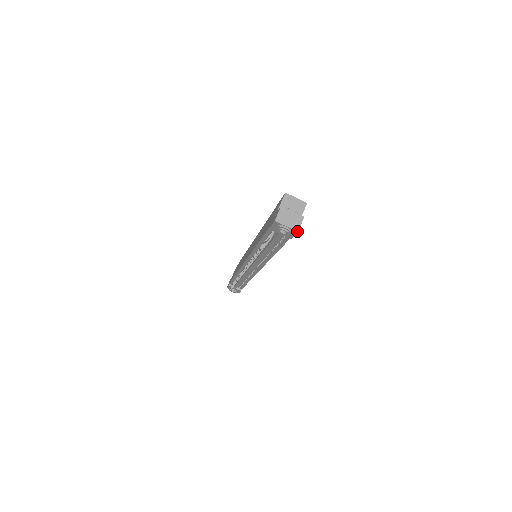
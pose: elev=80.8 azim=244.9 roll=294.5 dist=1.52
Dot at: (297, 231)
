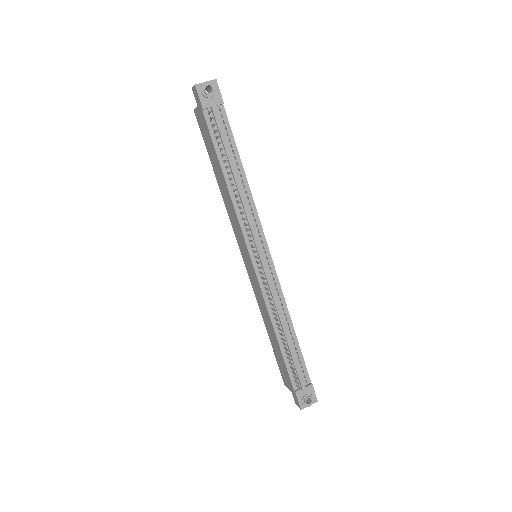
Dot at: (215, 79)
